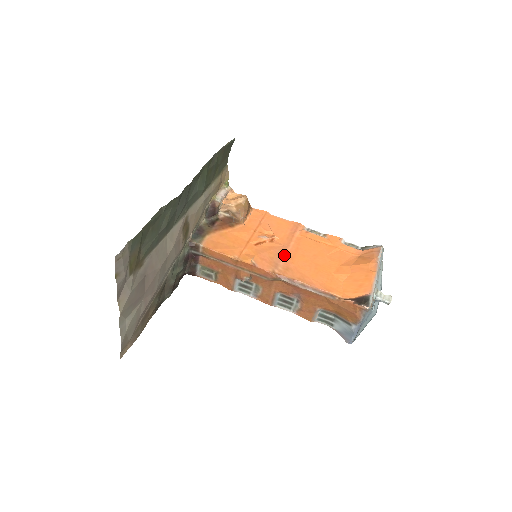
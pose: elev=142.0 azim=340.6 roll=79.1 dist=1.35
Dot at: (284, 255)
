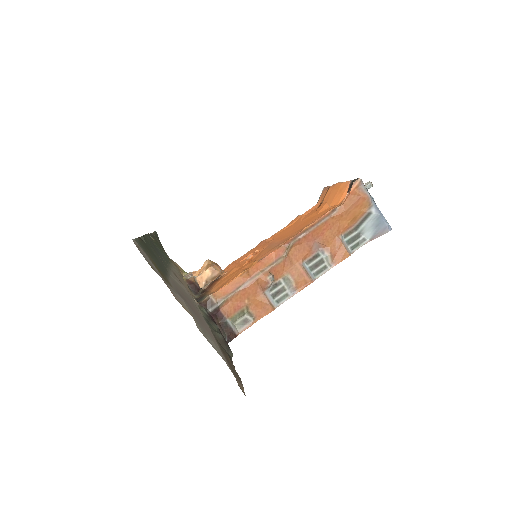
Dot at: (274, 243)
